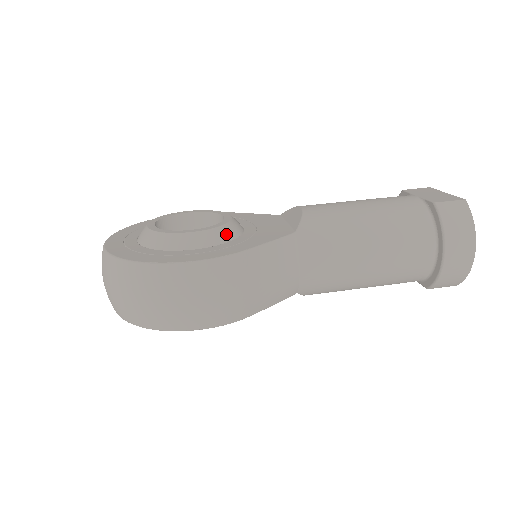
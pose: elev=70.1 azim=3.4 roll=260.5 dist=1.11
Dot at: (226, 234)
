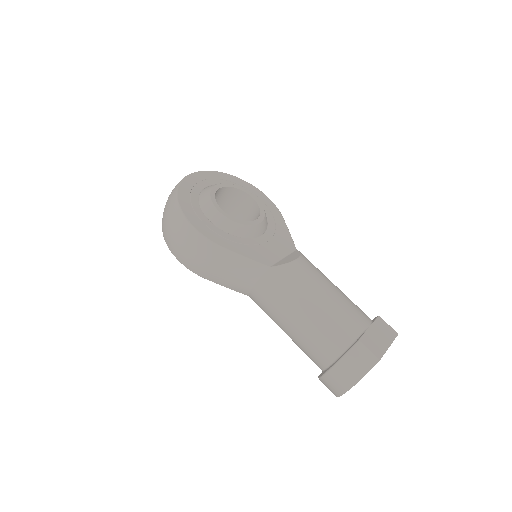
Dot at: (236, 230)
